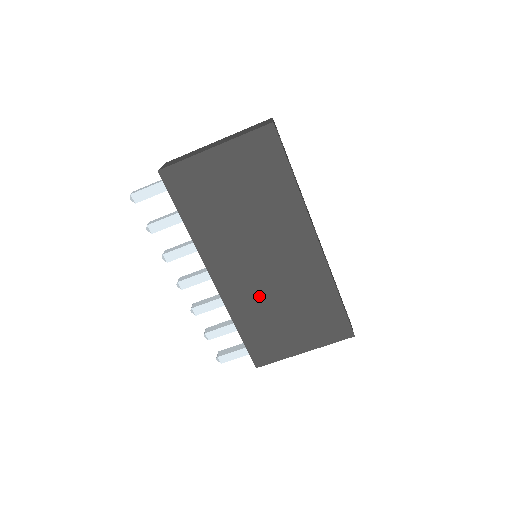
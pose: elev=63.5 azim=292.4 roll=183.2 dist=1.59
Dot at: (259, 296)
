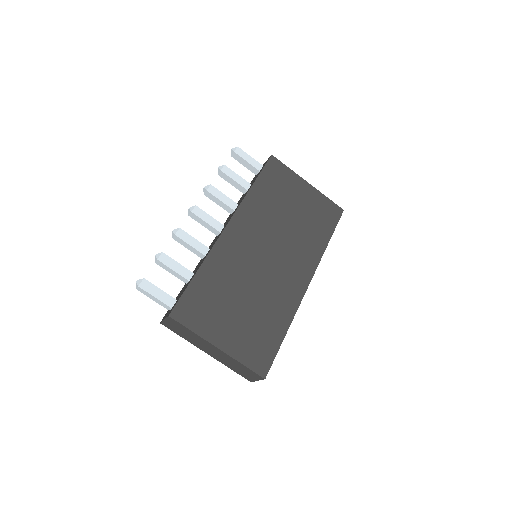
Dot at: (240, 270)
